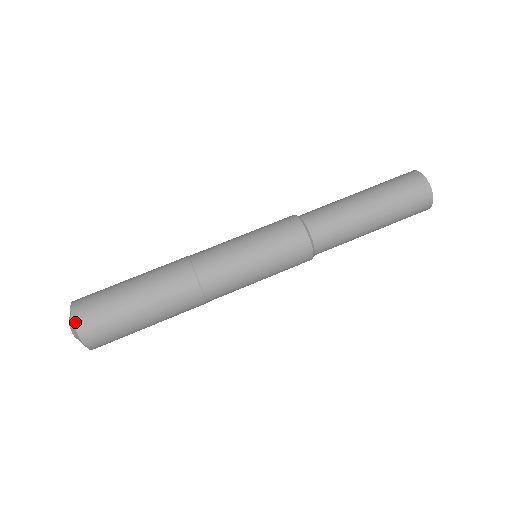
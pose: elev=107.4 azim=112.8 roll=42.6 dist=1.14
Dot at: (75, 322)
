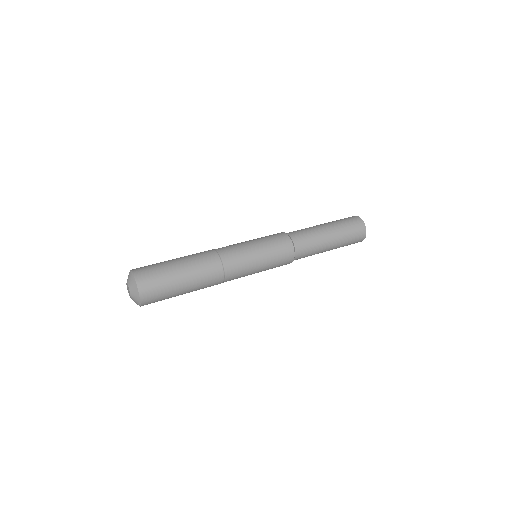
Dot at: occluded
